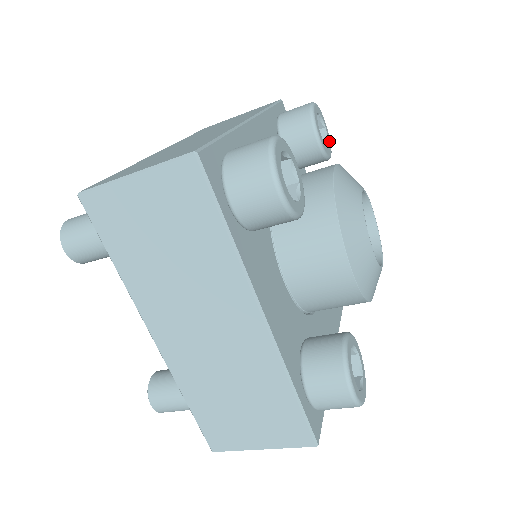
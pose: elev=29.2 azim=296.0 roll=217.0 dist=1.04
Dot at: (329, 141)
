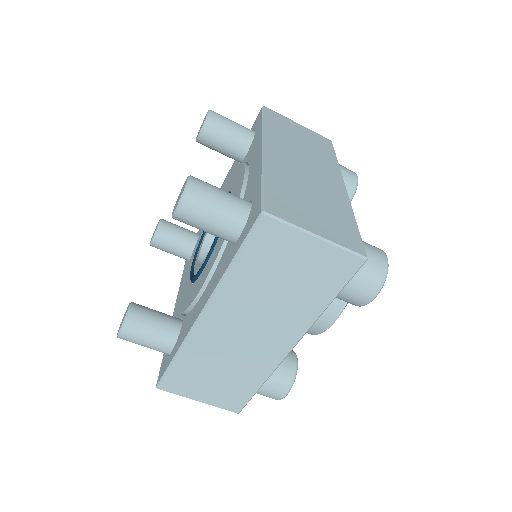
Dot at: occluded
